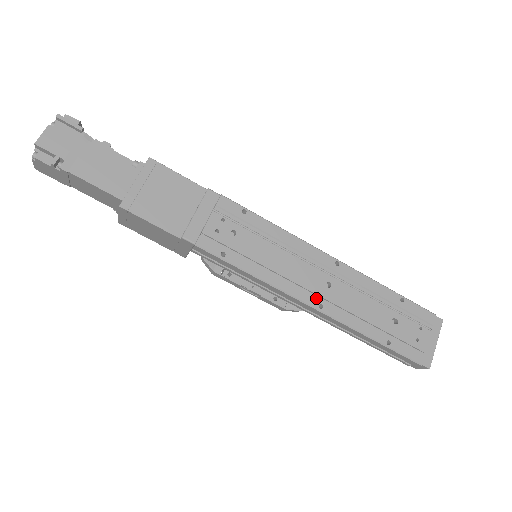
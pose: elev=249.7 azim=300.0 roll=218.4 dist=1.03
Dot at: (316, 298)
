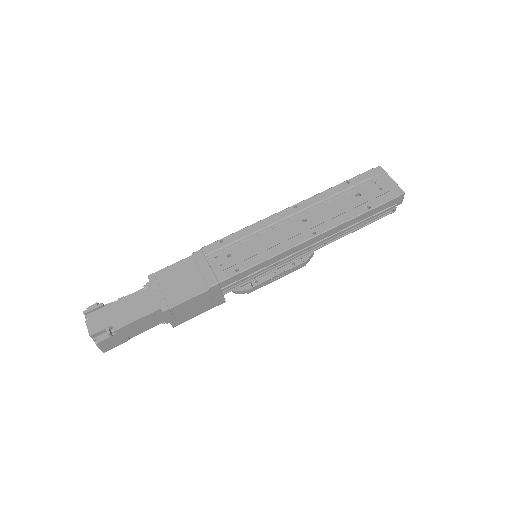
Dot at: (306, 233)
